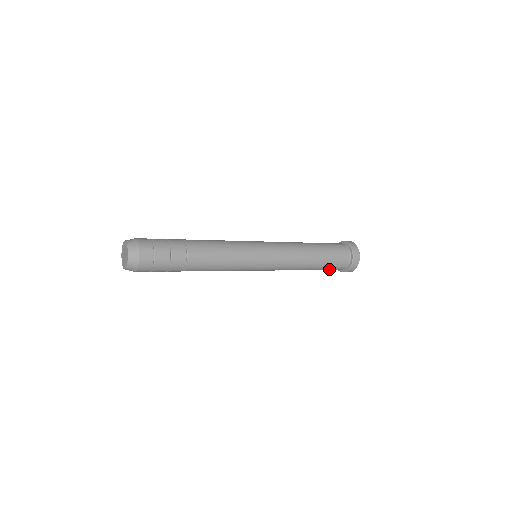
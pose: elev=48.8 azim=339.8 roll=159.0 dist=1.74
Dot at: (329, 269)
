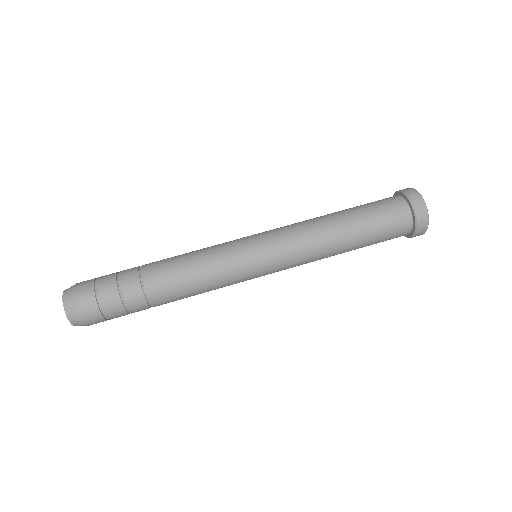
Dot at: (383, 239)
